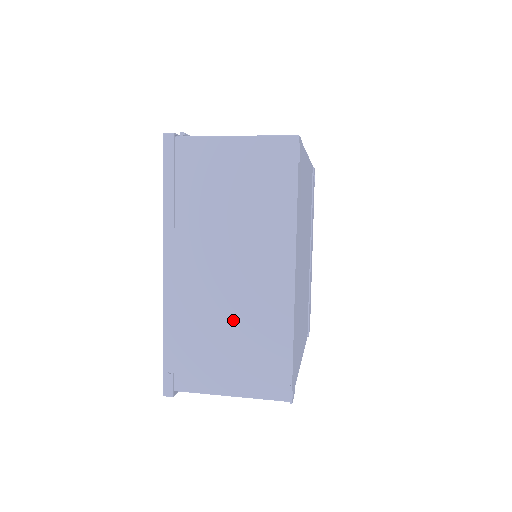
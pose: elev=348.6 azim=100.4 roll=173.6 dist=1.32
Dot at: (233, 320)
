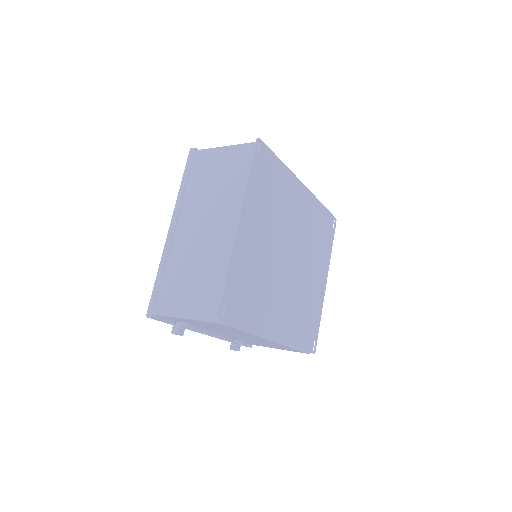
Dot at: (200, 262)
